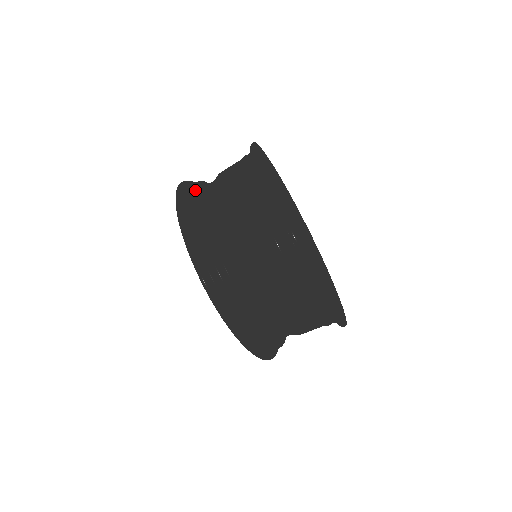
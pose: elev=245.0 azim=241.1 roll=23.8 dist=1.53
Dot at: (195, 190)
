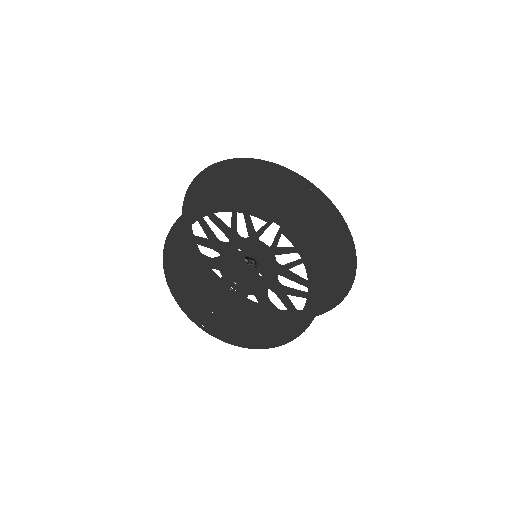
Dot at: (177, 231)
